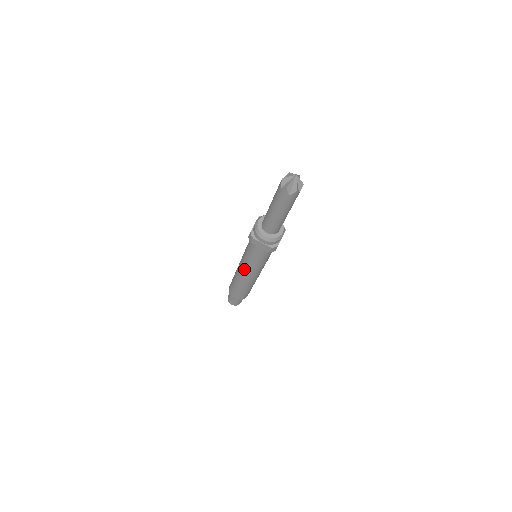
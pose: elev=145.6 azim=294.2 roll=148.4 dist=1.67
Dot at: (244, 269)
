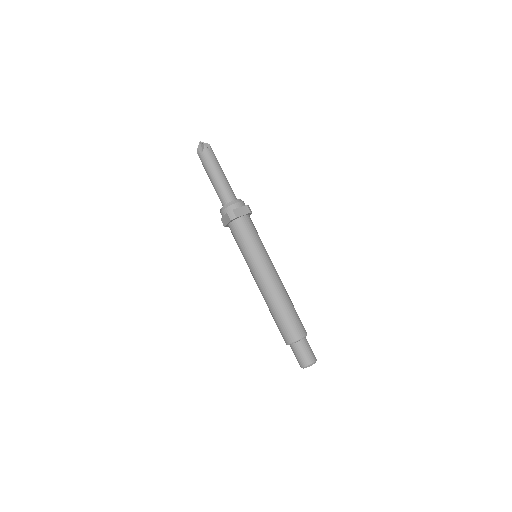
Dot at: (264, 268)
